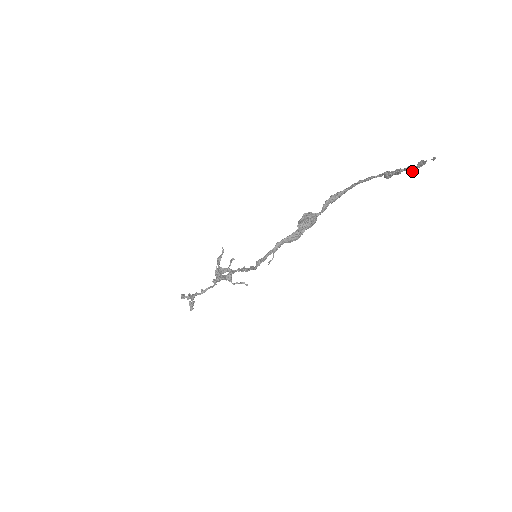
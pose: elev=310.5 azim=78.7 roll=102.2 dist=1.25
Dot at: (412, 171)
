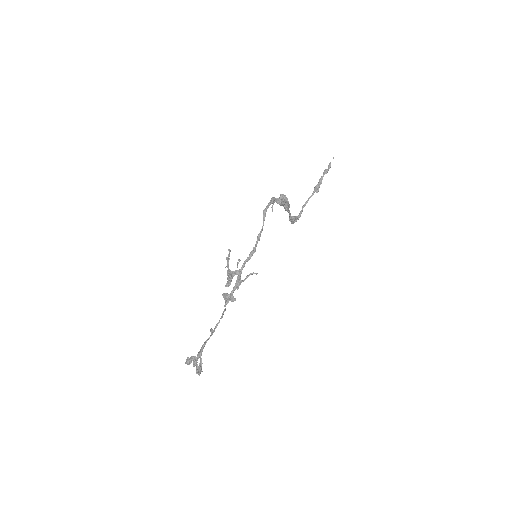
Dot at: (327, 171)
